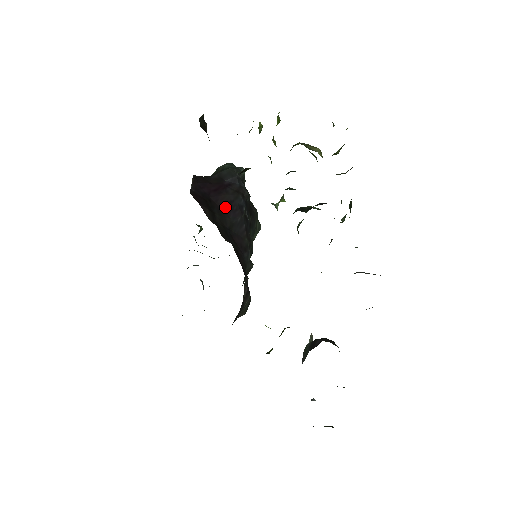
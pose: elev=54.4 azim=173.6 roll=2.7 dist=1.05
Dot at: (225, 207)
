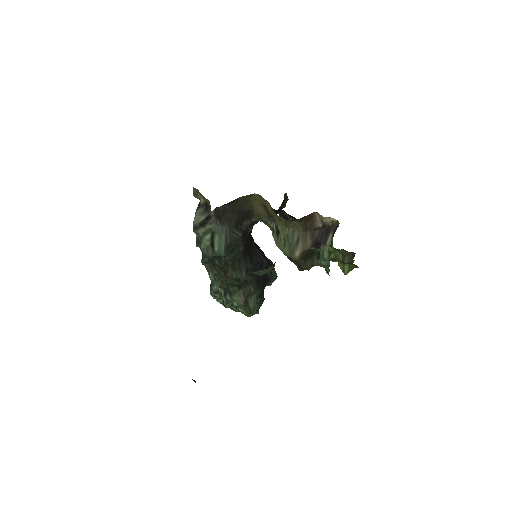
Dot at: (257, 246)
